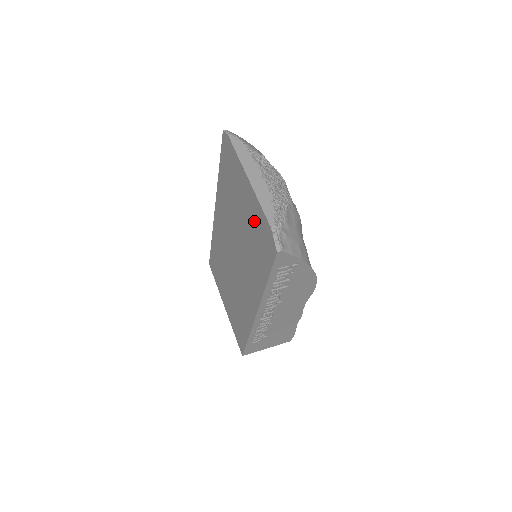
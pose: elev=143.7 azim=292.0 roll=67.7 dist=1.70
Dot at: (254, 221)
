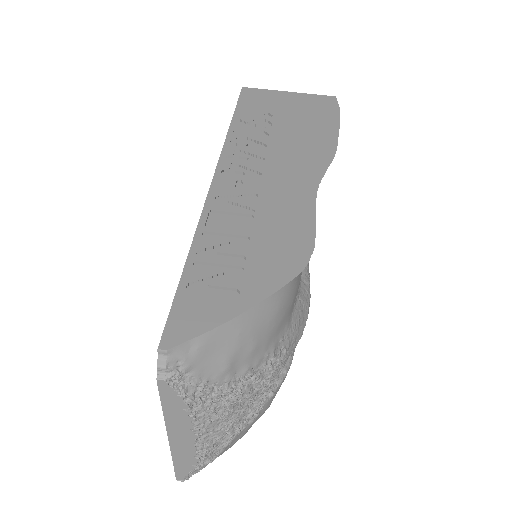
Dot at: occluded
